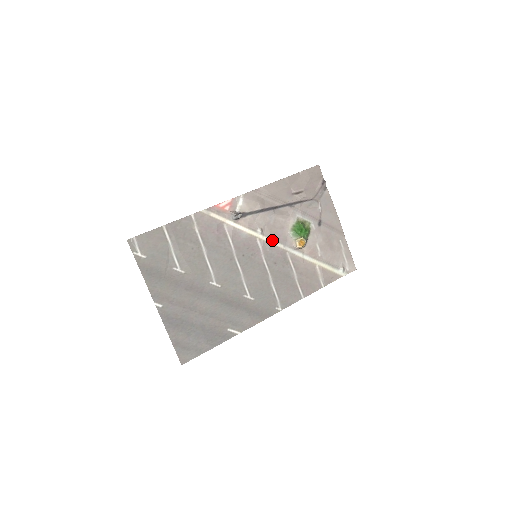
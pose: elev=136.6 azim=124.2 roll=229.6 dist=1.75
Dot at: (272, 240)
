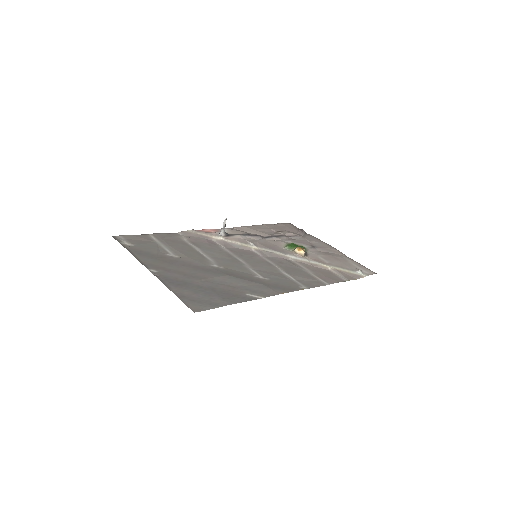
Dot at: (268, 250)
